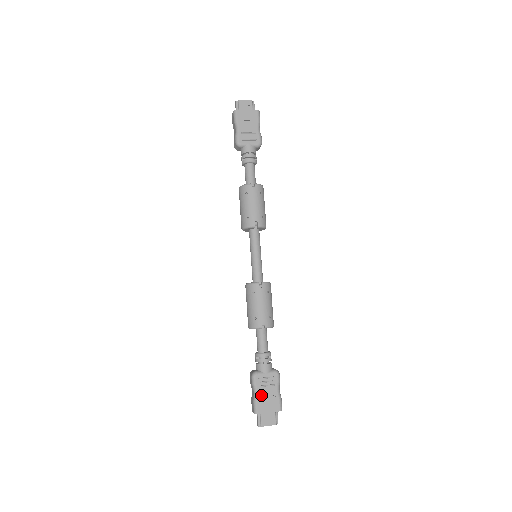
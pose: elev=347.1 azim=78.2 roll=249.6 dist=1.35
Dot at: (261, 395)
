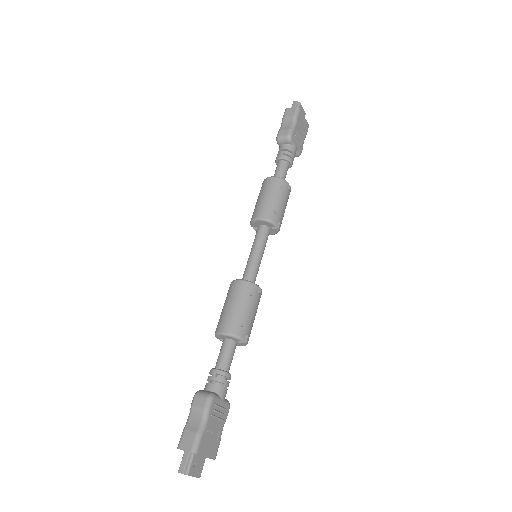
Dot at: (209, 428)
